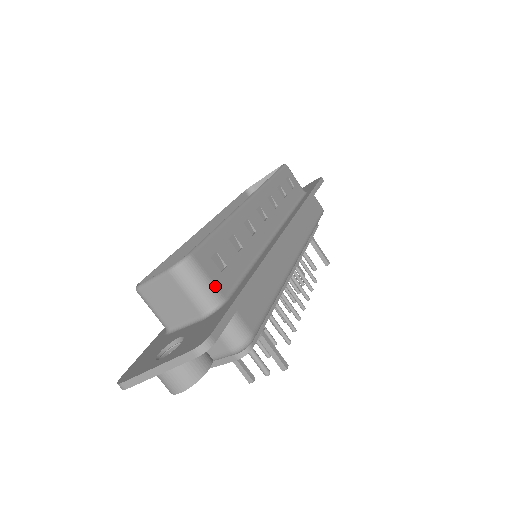
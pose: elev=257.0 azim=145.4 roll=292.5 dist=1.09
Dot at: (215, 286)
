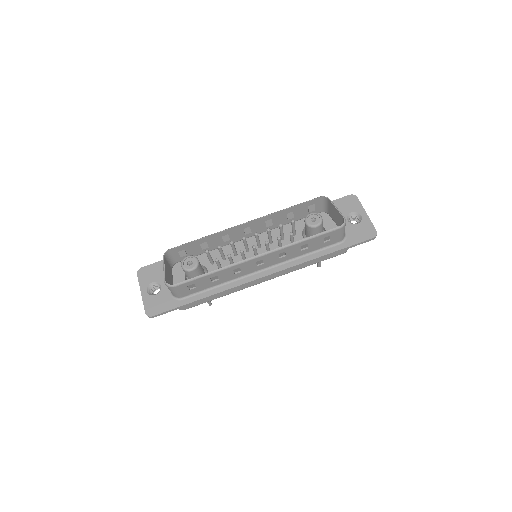
Dot at: (180, 294)
